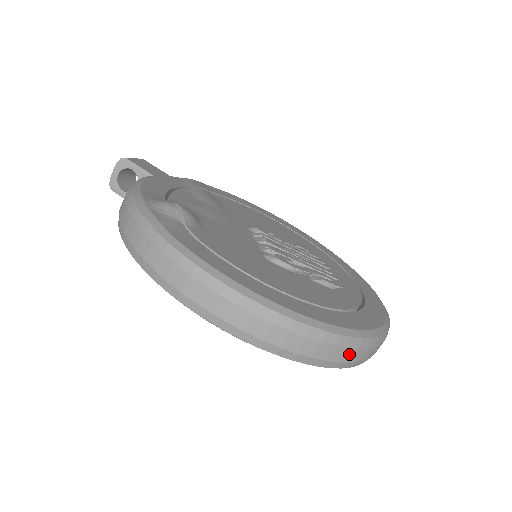
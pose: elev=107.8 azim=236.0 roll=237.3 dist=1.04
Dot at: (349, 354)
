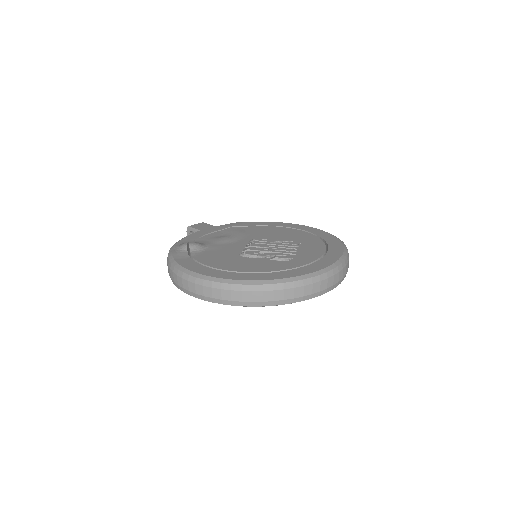
Dot at: (269, 295)
